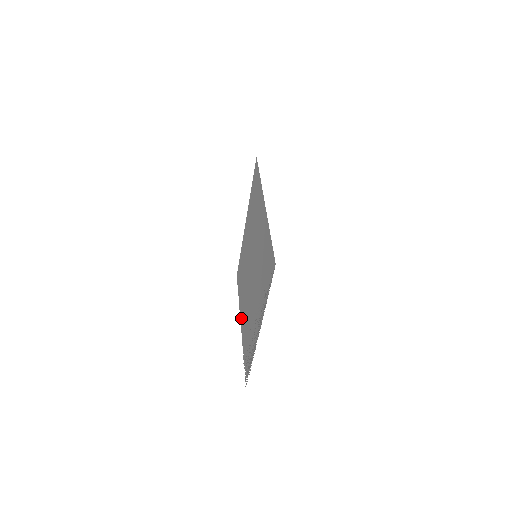
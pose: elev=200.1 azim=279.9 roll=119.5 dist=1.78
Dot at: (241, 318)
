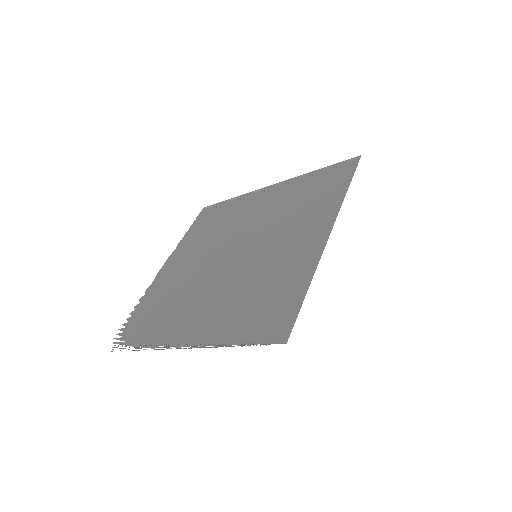
Dot at: (169, 265)
